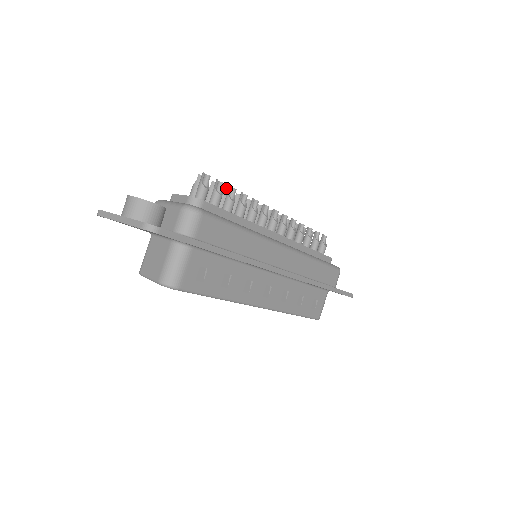
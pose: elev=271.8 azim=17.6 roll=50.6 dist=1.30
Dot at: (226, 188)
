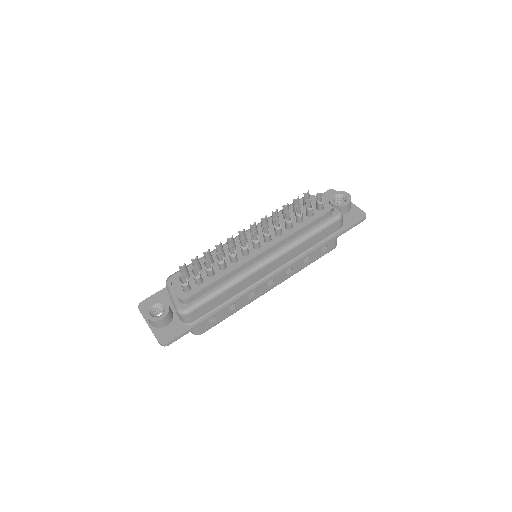
Dot at: (204, 253)
